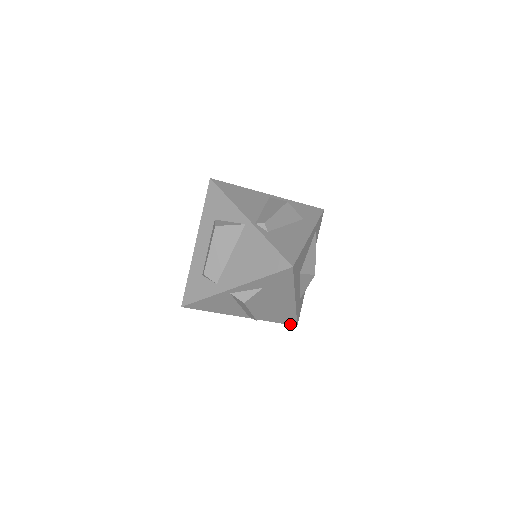
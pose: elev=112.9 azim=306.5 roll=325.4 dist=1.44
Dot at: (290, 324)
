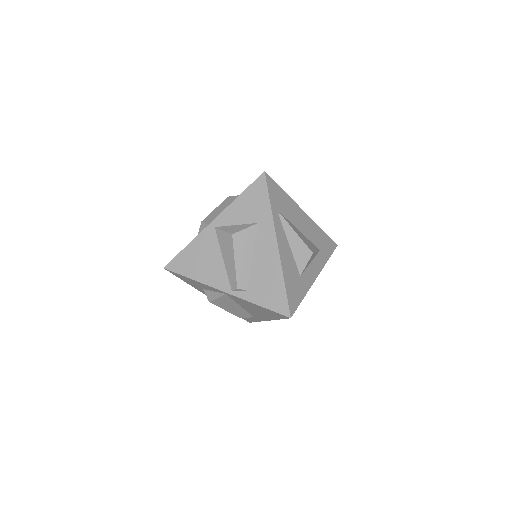
Dot at: occluded
